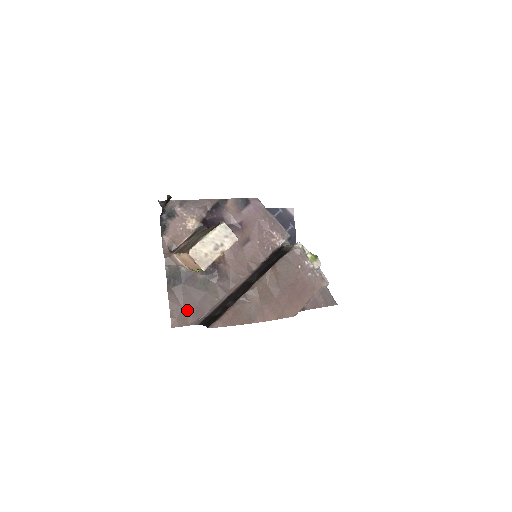
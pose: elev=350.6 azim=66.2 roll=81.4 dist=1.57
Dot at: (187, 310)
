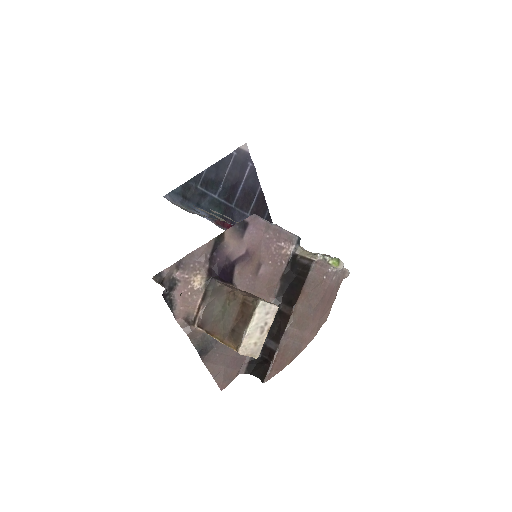
Dot at: (228, 367)
